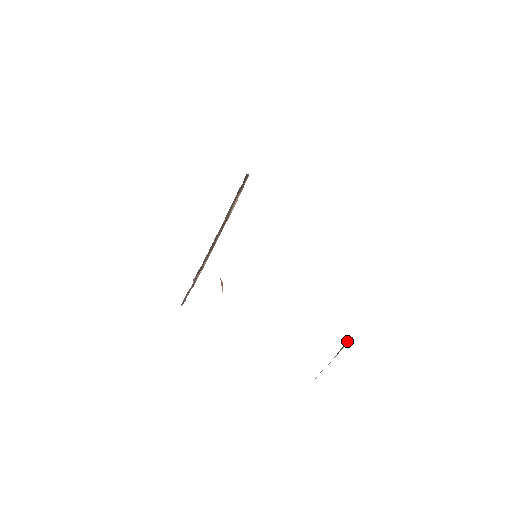
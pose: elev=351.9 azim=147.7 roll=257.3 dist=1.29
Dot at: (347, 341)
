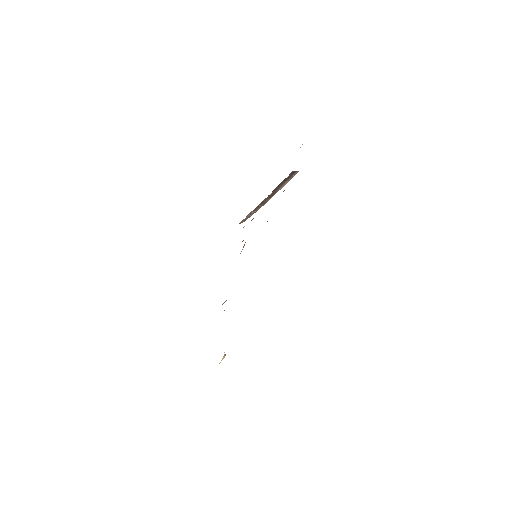
Dot at: occluded
